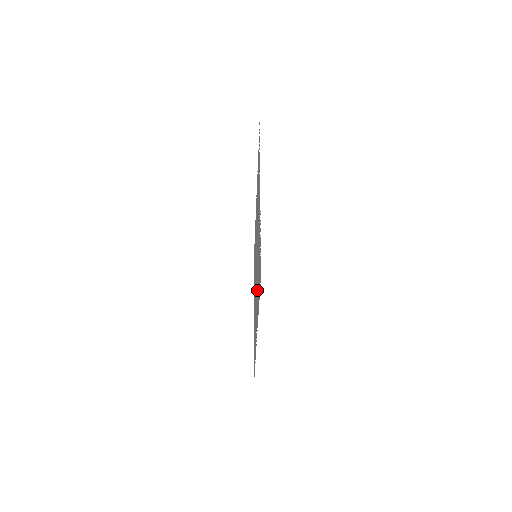
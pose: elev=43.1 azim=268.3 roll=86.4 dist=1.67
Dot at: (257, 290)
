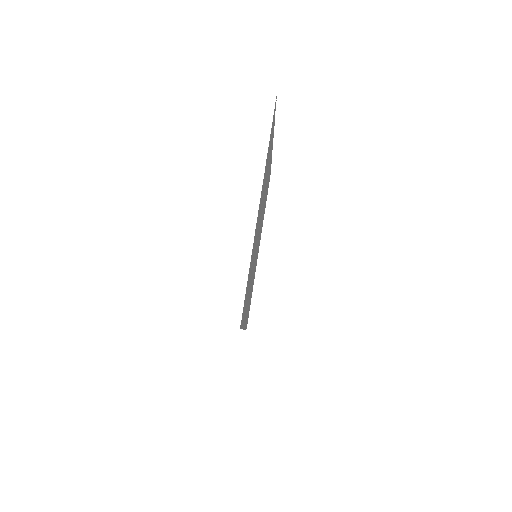
Dot at: occluded
